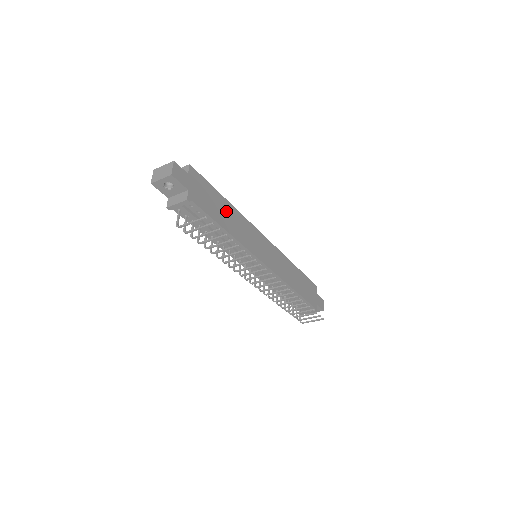
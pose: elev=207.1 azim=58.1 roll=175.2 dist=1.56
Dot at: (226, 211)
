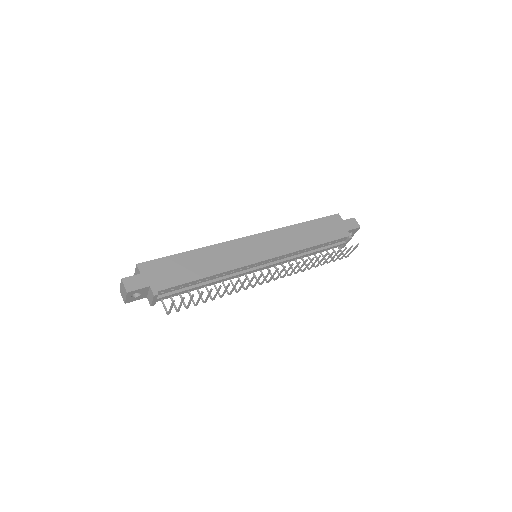
Dot at: (196, 261)
